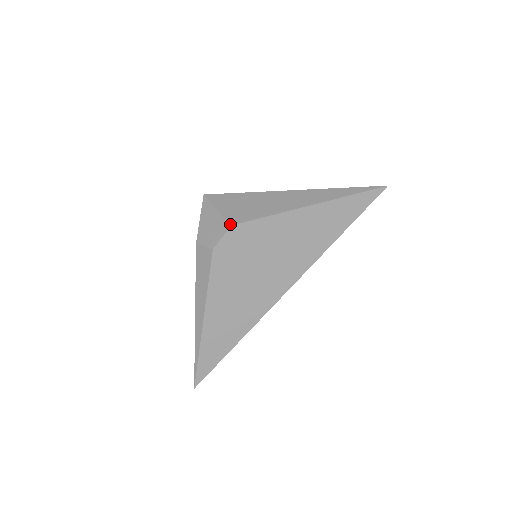
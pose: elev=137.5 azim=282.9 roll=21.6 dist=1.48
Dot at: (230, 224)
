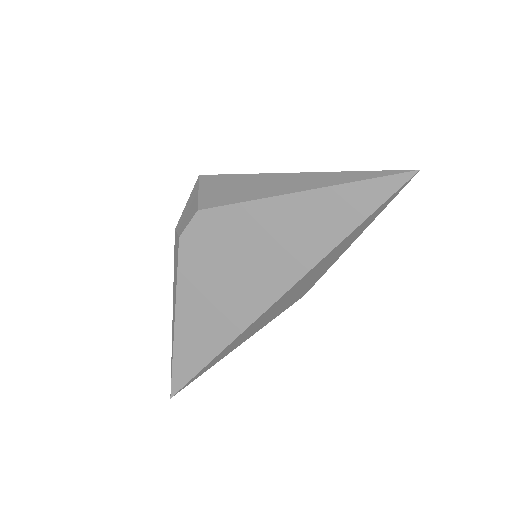
Dot at: (197, 208)
